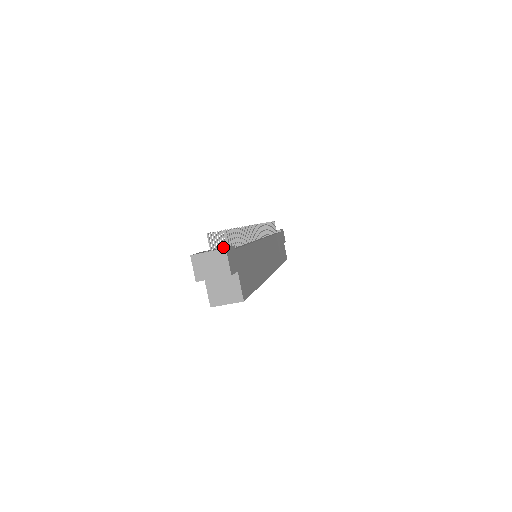
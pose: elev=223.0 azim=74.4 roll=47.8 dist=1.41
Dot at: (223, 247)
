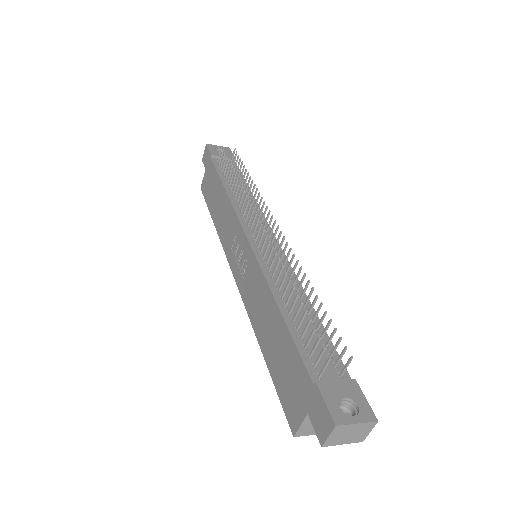
Dot at: (343, 380)
